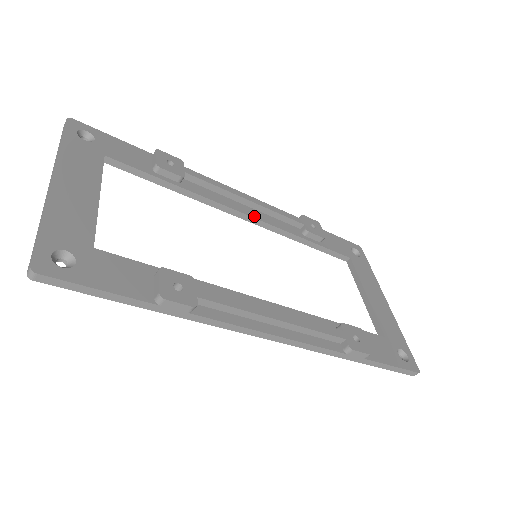
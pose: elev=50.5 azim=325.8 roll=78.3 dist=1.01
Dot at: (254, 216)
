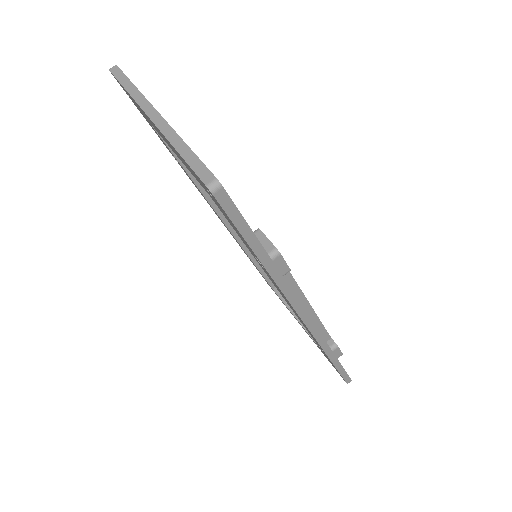
Dot at: occluded
